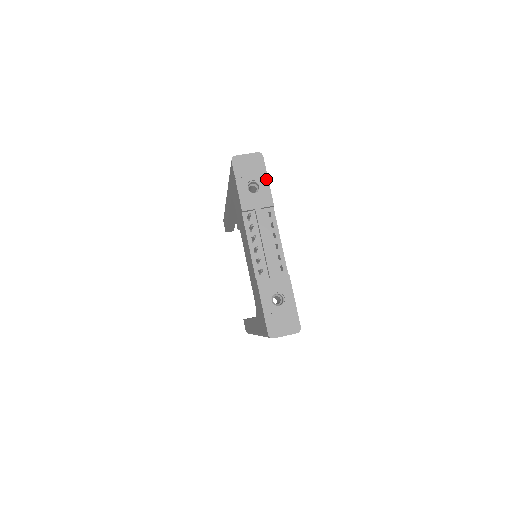
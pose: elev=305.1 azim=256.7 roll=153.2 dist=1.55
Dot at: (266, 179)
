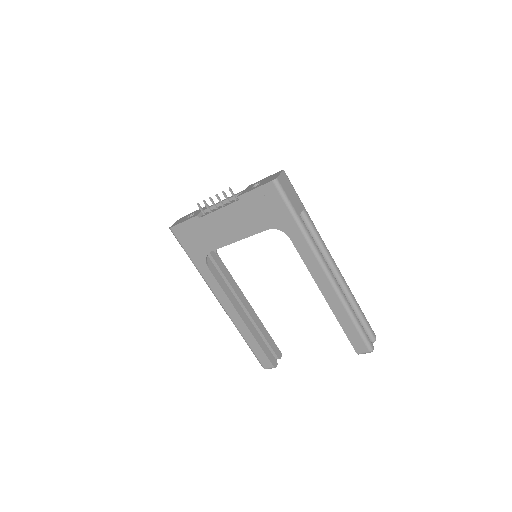
Dot at: (193, 212)
